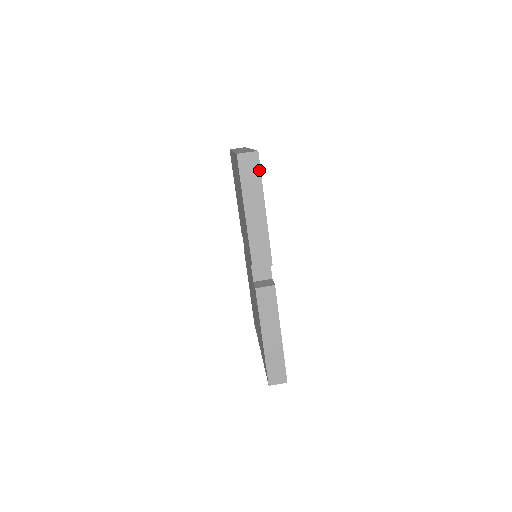
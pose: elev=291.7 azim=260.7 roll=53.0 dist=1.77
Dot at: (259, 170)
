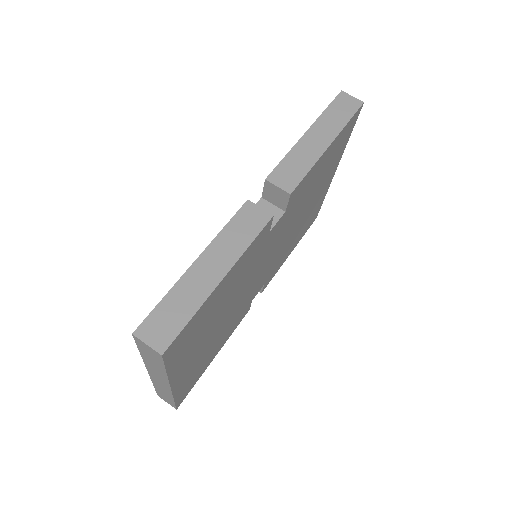
Dot at: (352, 114)
